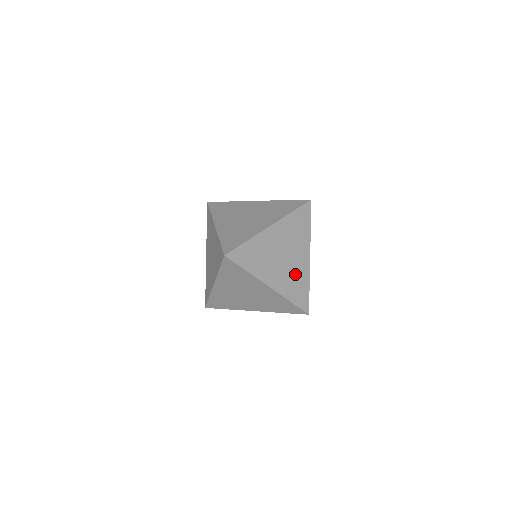
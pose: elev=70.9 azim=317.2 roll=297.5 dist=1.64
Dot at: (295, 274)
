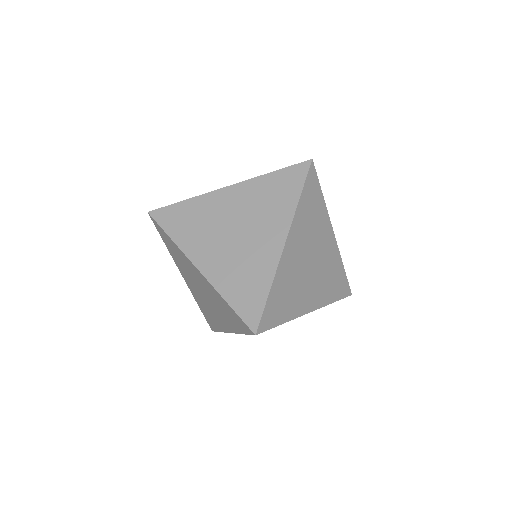
Dot at: (327, 269)
